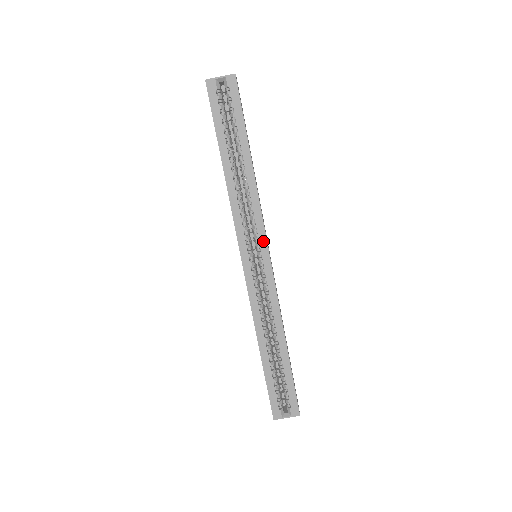
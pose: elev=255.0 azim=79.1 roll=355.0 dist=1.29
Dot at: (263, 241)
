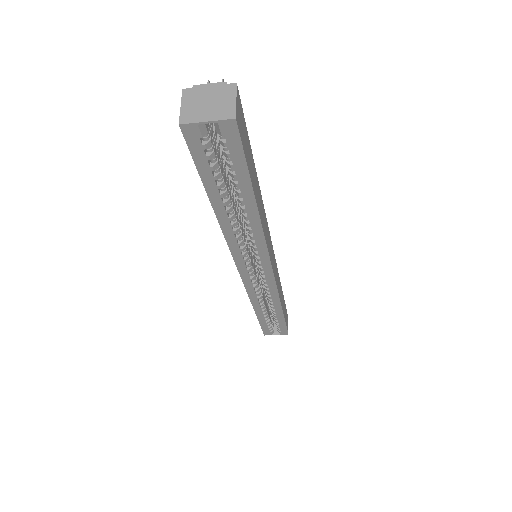
Dot at: (266, 263)
